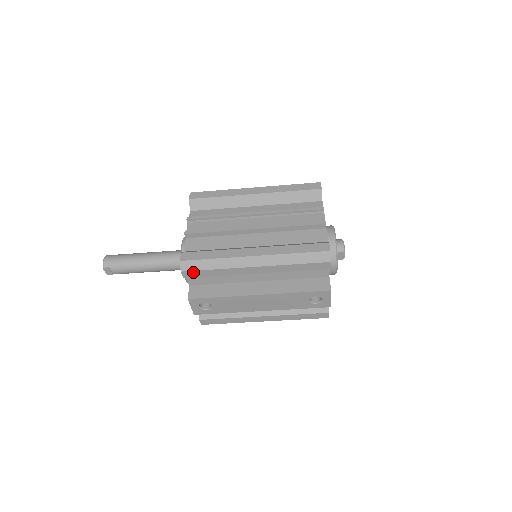
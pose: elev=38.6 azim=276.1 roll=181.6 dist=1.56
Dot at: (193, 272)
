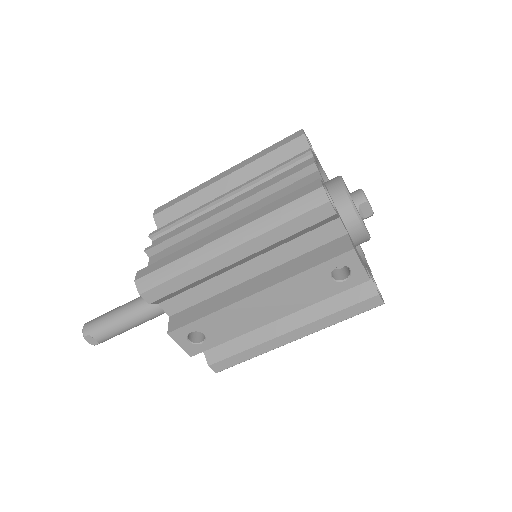
Dot at: (155, 290)
